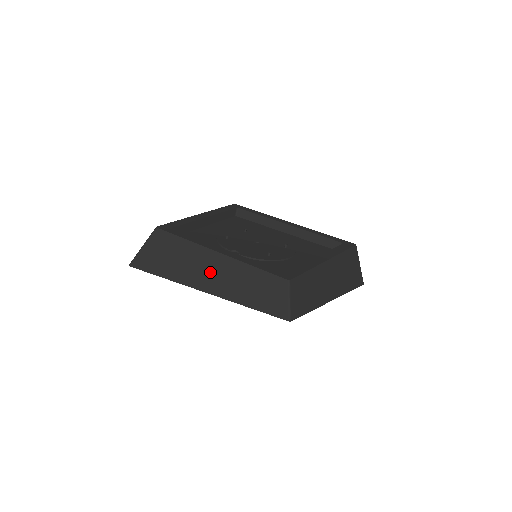
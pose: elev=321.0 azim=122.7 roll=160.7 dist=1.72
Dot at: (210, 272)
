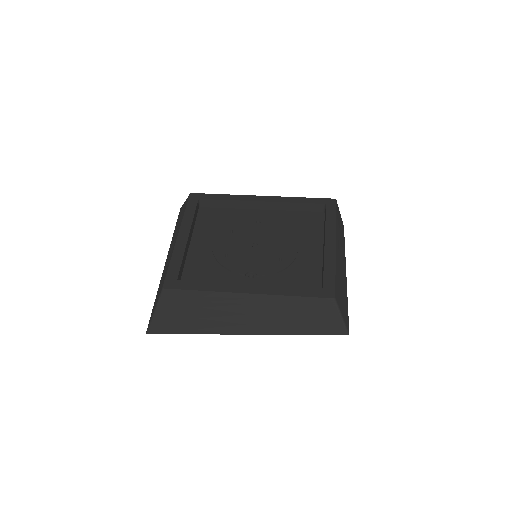
Dot at: (248, 315)
